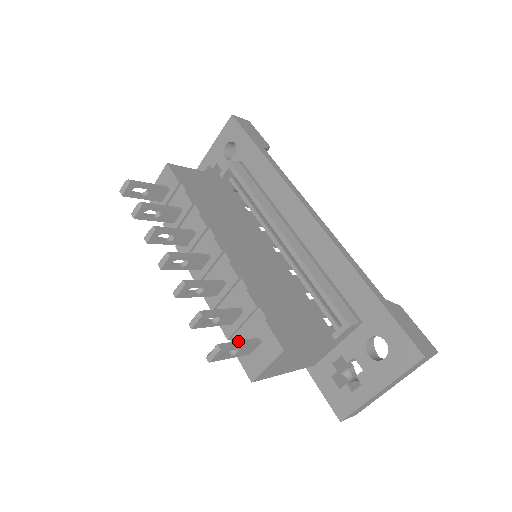
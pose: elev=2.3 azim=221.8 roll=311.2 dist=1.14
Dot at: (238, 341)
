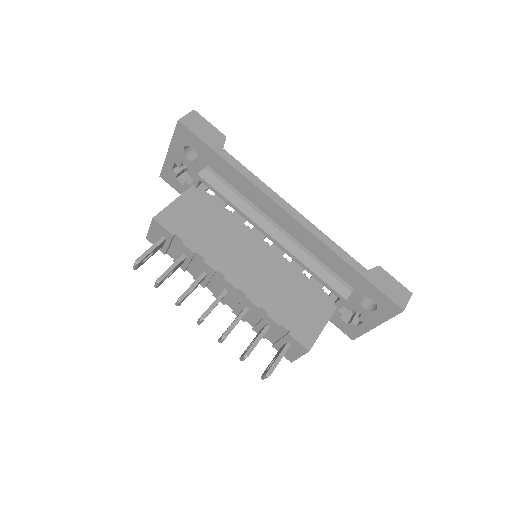
Dot at: (277, 358)
